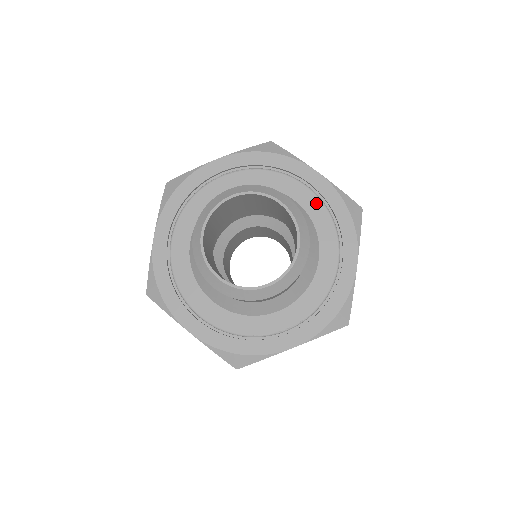
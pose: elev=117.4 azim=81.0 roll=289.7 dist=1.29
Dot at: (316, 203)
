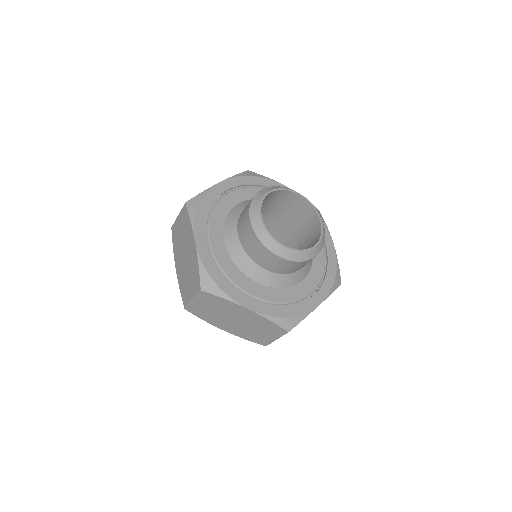
Dot at: (321, 255)
